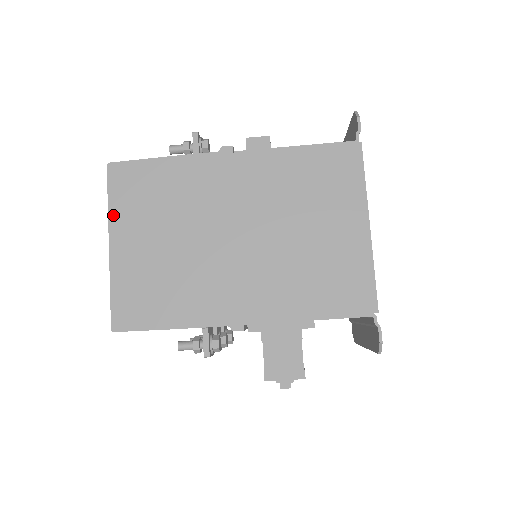
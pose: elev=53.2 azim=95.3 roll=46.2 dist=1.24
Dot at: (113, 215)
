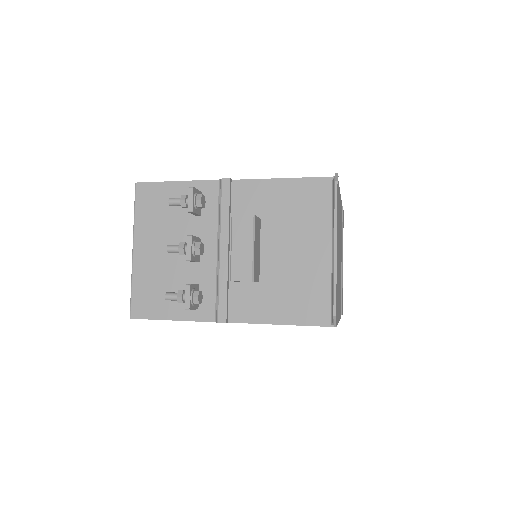
Dot at: occluded
